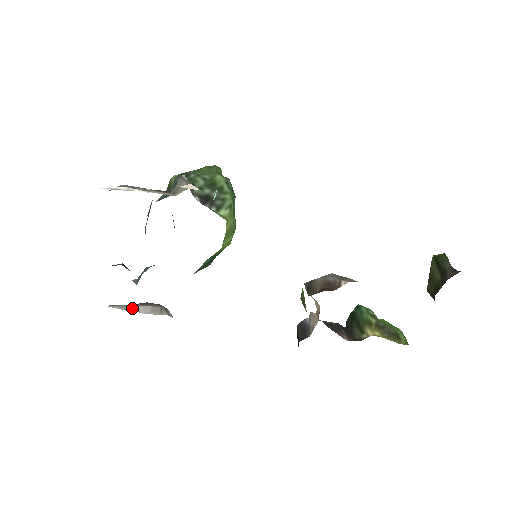
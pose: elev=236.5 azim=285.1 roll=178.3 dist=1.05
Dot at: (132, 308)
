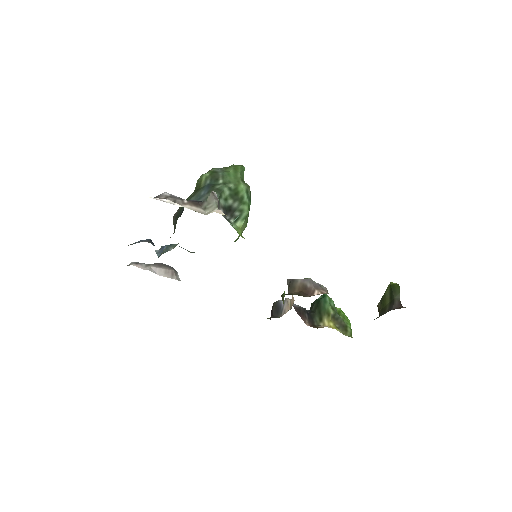
Dot at: (150, 269)
